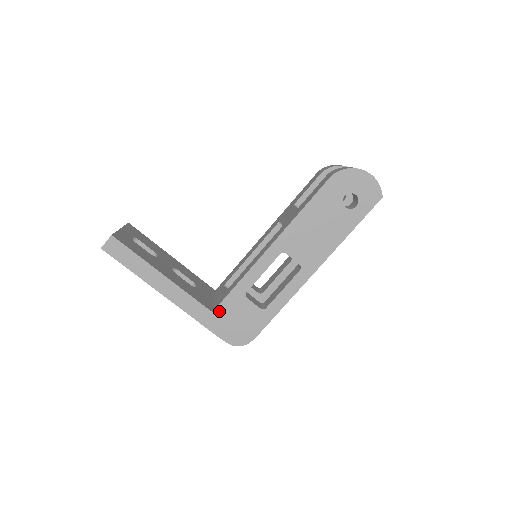
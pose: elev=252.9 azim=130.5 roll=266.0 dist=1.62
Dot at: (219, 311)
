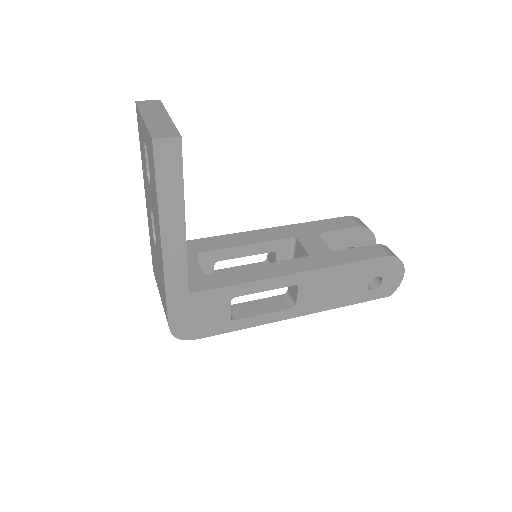
Dot at: (196, 297)
